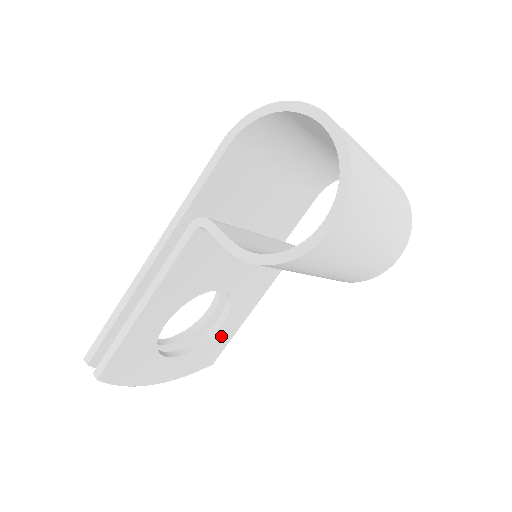
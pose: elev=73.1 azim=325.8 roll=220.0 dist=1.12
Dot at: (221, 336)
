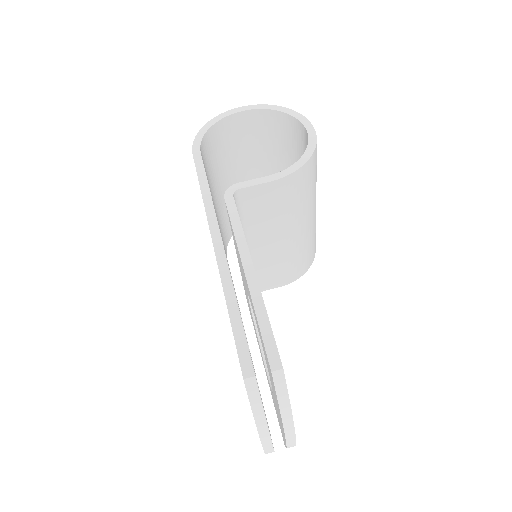
Dot at: occluded
